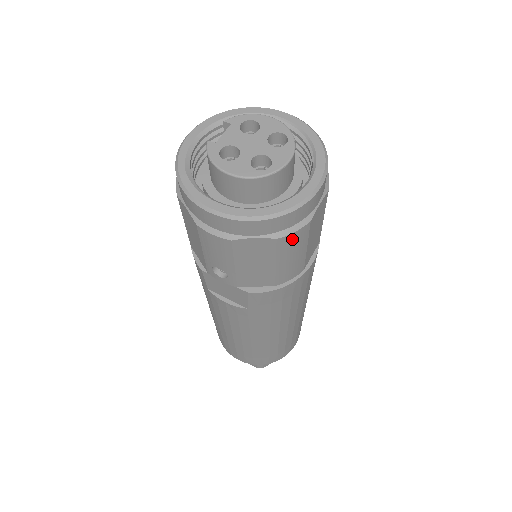
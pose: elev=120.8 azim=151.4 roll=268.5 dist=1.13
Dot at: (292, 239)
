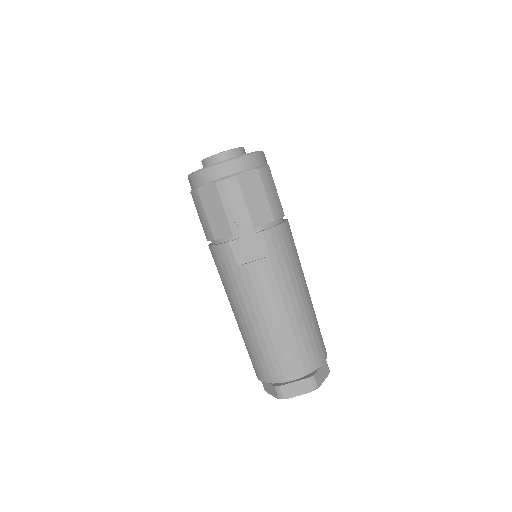
Dot at: (266, 173)
